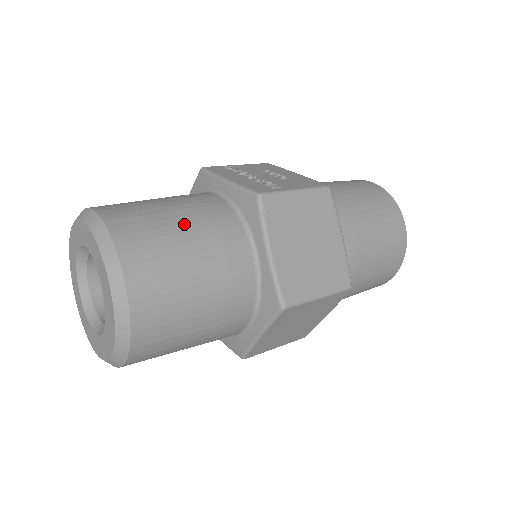
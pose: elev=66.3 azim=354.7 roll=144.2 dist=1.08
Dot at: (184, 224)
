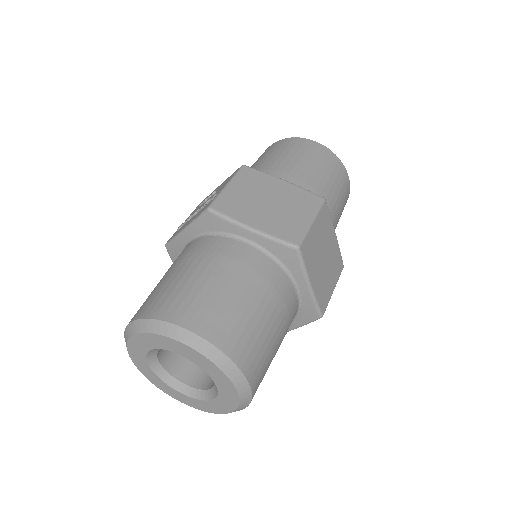
Dot at: (187, 271)
